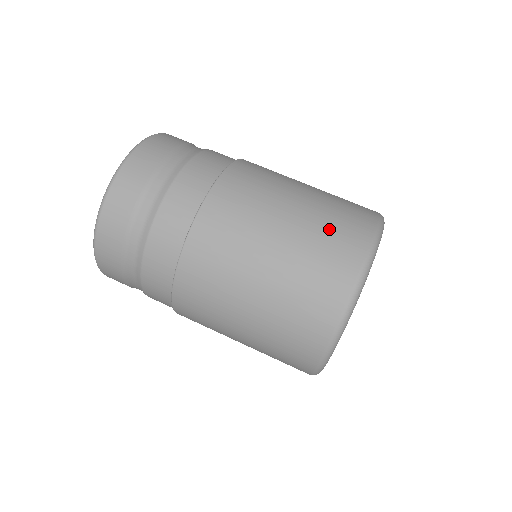
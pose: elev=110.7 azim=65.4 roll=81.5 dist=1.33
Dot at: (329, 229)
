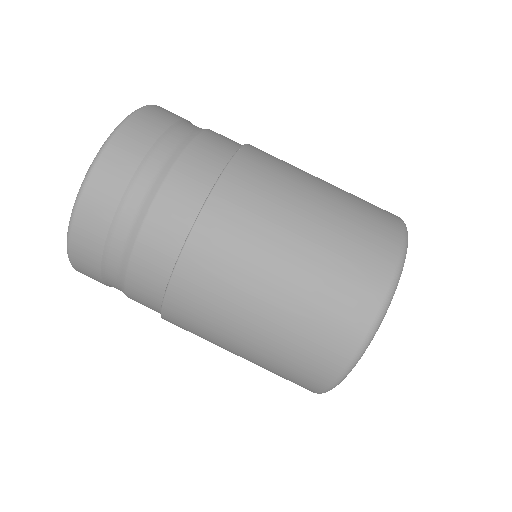
Dot at: (362, 210)
